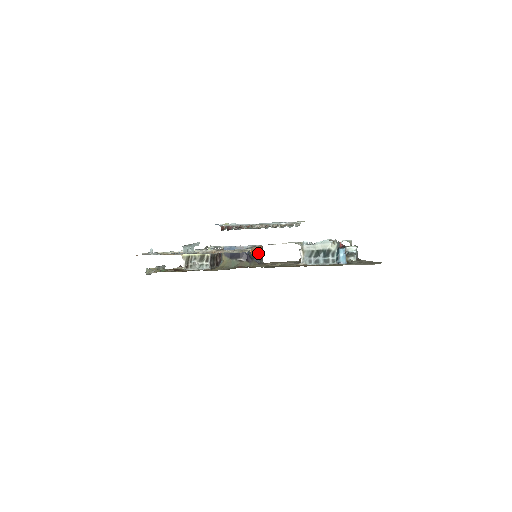
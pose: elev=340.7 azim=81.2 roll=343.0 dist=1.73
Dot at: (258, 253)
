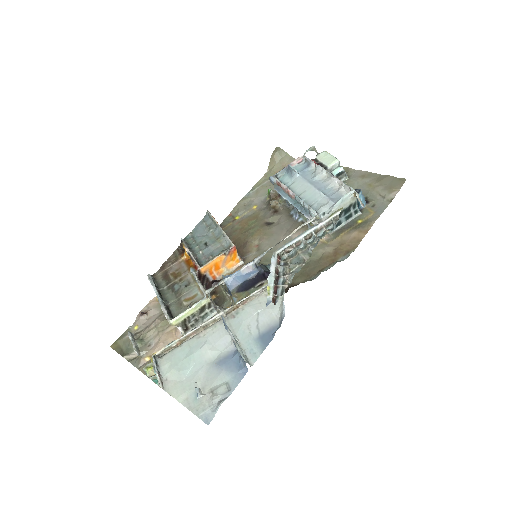
Dot at: occluded
